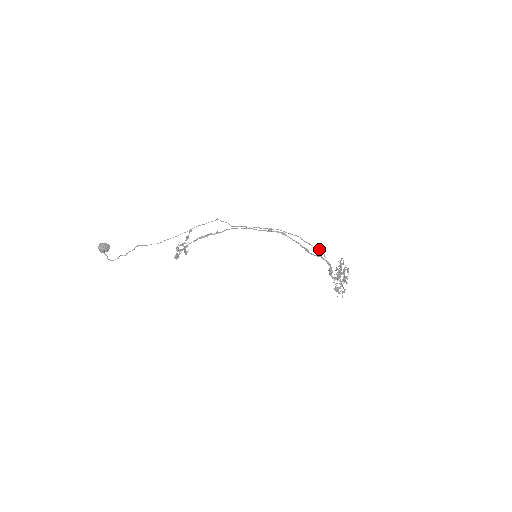
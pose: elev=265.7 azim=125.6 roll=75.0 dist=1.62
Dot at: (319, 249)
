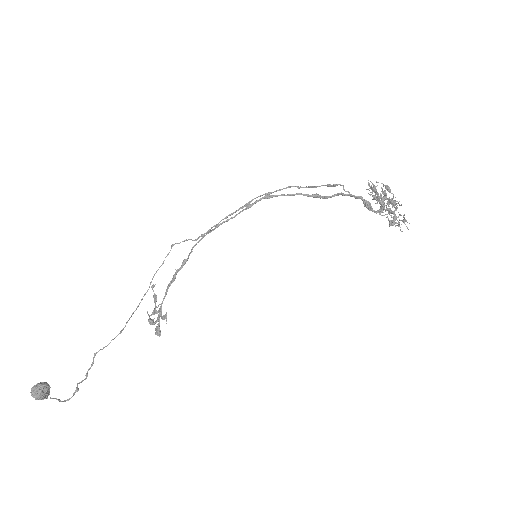
Dot at: (331, 186)
